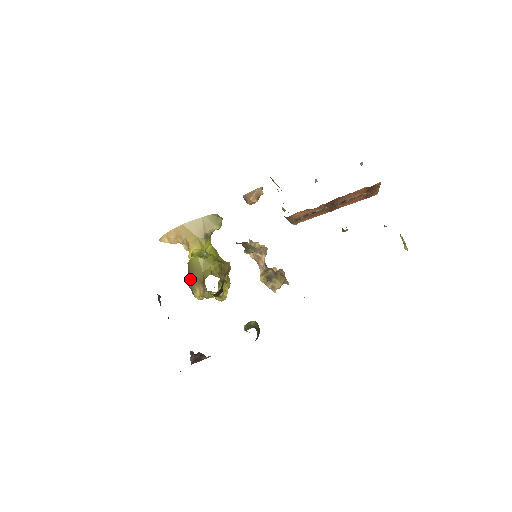
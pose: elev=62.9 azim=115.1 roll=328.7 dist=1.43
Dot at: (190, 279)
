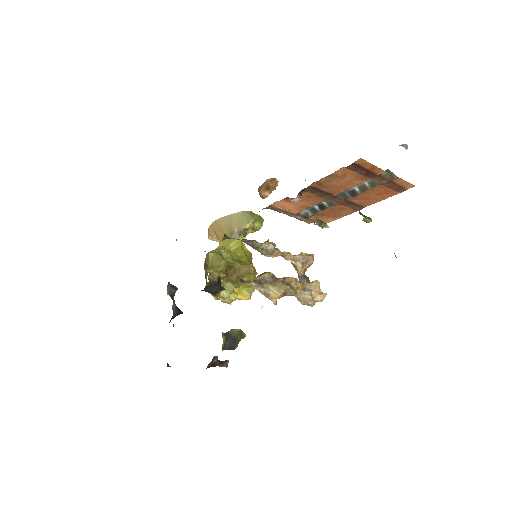
Dot at: (205, 275)
